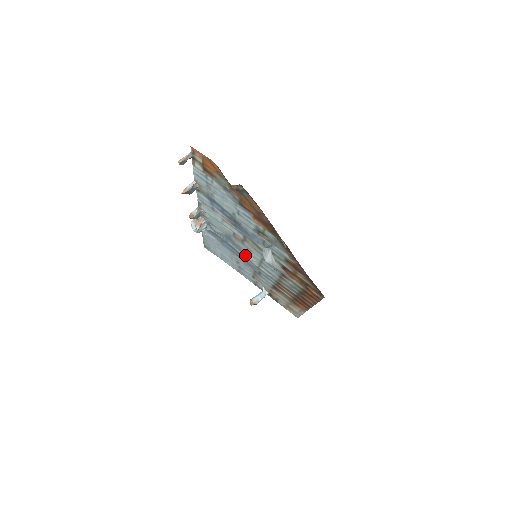
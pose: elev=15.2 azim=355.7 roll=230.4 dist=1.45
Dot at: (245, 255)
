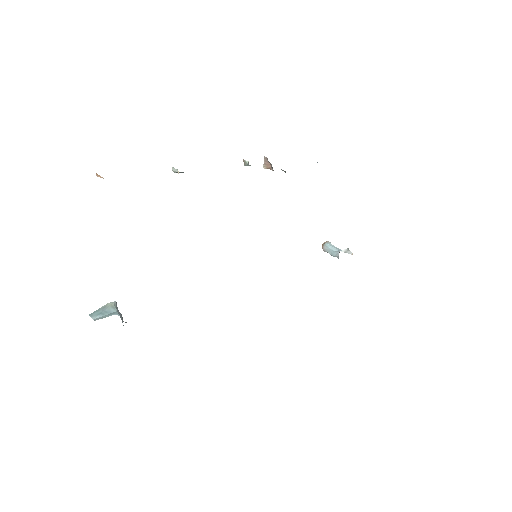
Dot at: occluded
